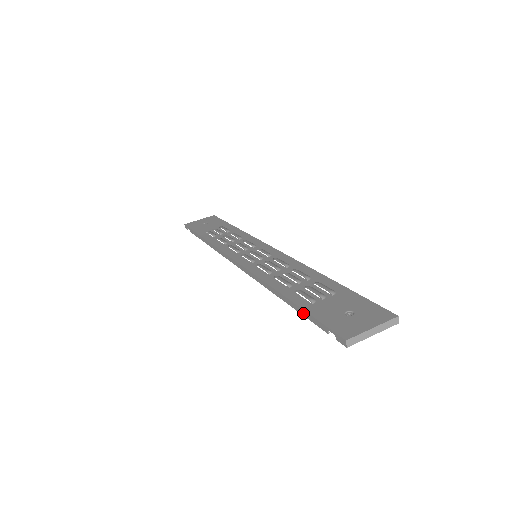
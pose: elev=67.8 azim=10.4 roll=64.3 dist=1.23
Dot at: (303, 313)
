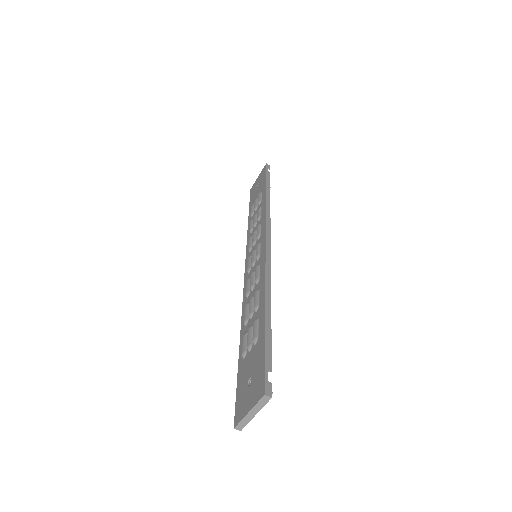
Dot at: occluded
